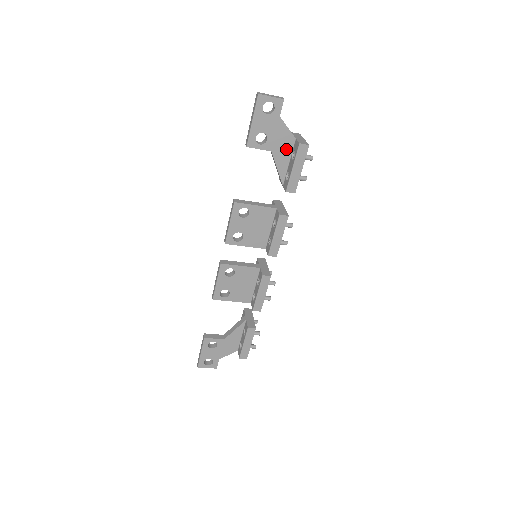
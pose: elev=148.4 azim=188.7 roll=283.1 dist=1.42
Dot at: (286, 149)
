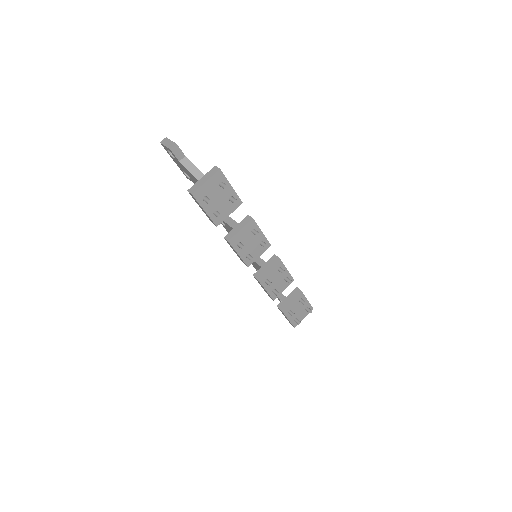
Dot at: occluded
